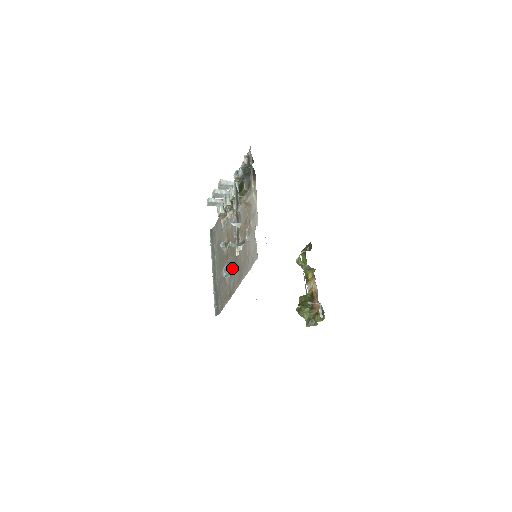
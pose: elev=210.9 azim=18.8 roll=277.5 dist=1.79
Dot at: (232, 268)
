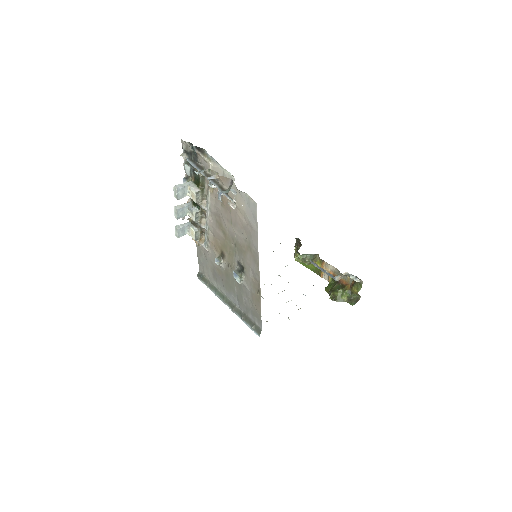
Dot at: (241, 264)
